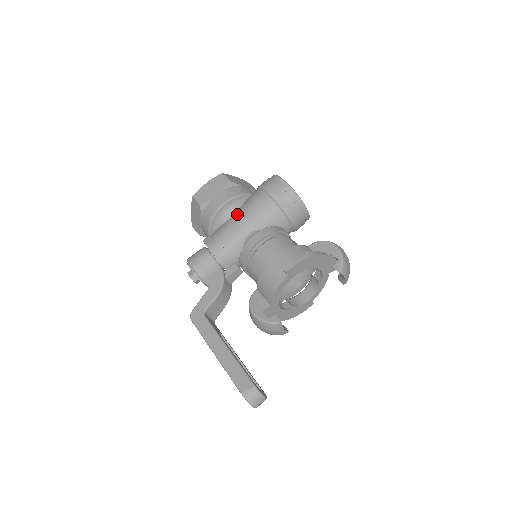
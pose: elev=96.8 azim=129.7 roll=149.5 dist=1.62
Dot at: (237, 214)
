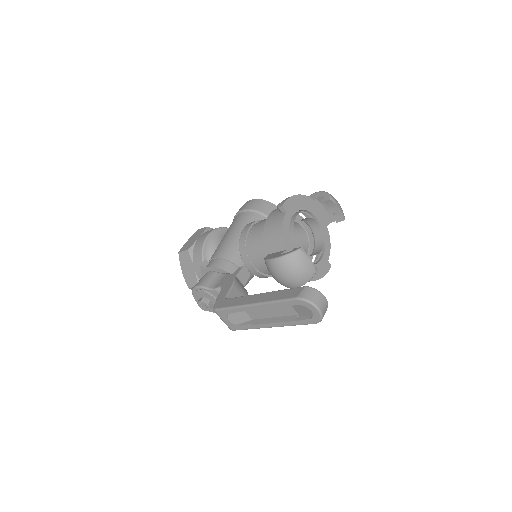
Dot at: (223, 237)
